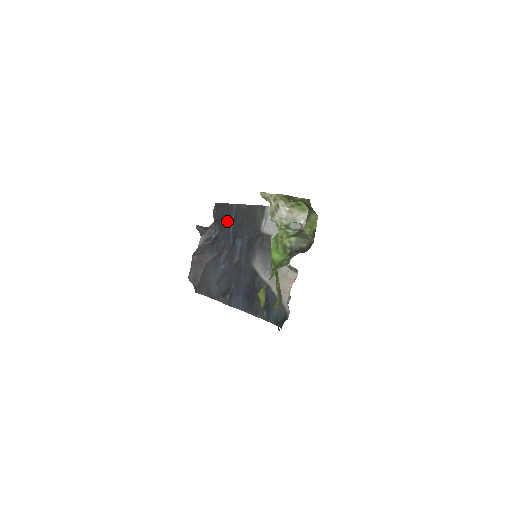
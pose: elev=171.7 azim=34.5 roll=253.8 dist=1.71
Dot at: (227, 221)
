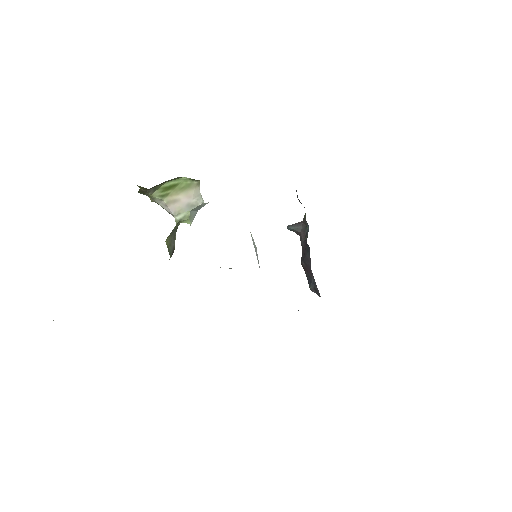
Dot at: occluded
